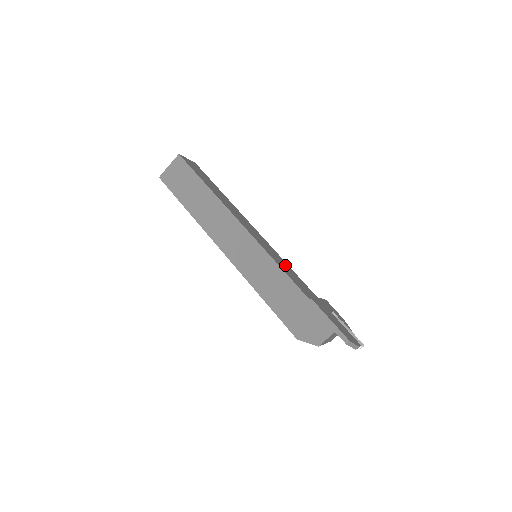
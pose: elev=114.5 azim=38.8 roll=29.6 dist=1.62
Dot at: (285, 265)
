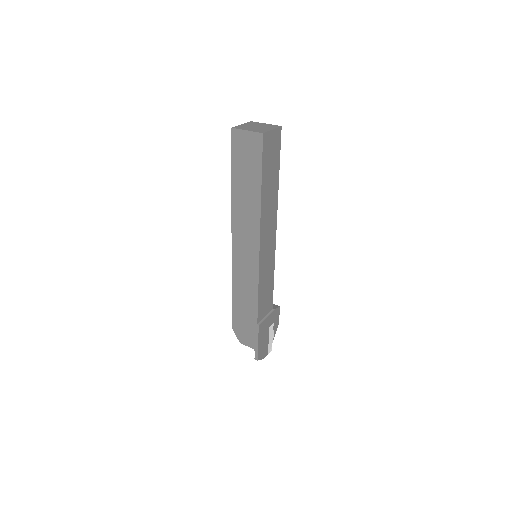
Dot at: (269, 280)
